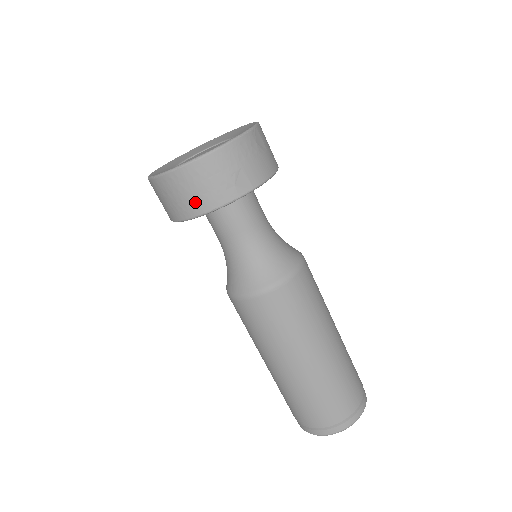
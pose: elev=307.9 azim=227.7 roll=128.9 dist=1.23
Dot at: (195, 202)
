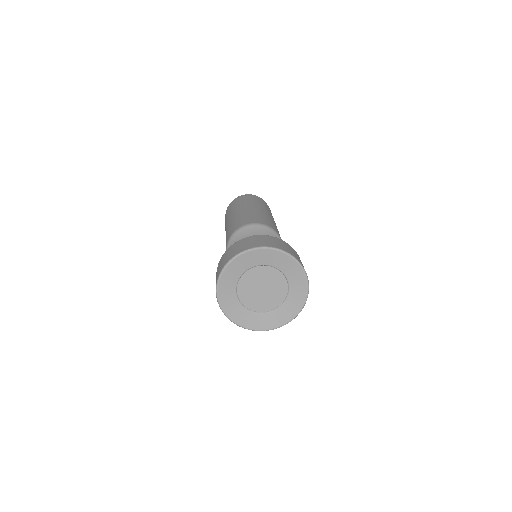
Dot at: occluded
